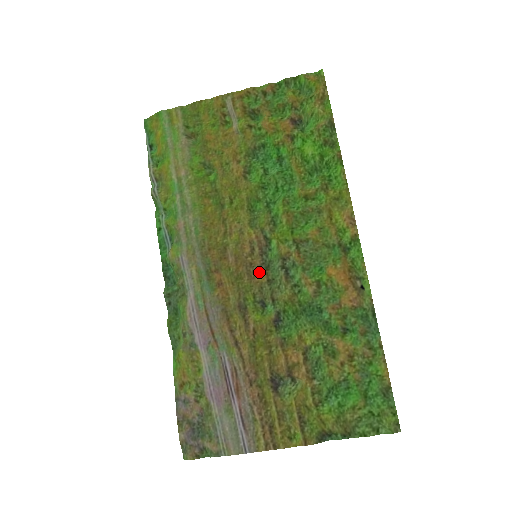
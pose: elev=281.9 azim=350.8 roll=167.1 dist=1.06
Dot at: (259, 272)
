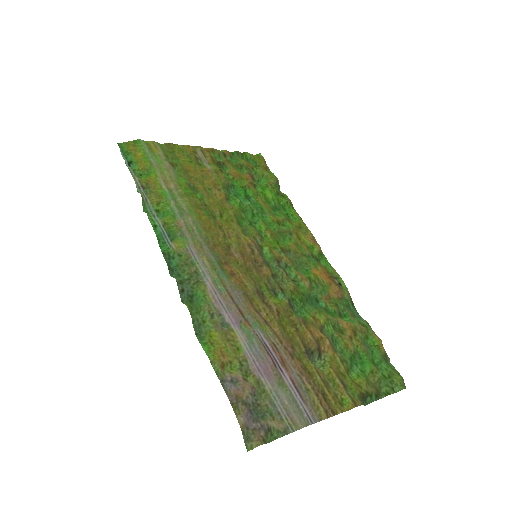
Dot at: (264, 267)
